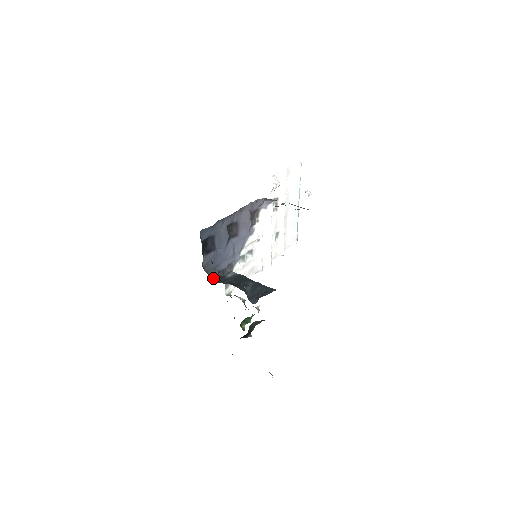
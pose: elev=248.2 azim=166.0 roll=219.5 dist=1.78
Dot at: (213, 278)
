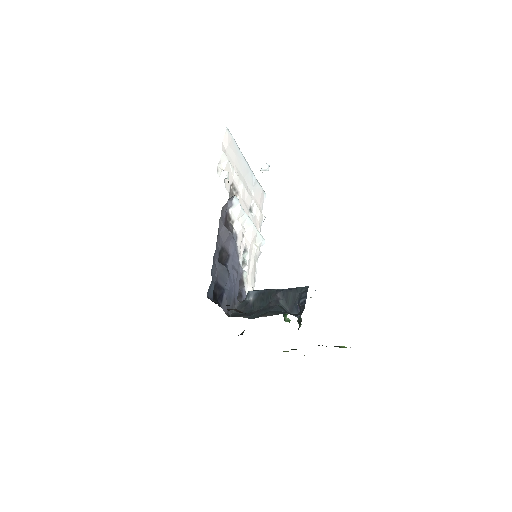
Dot at: (241, 313)
